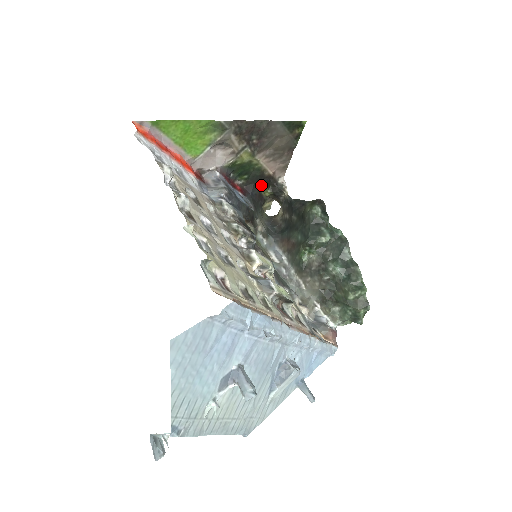
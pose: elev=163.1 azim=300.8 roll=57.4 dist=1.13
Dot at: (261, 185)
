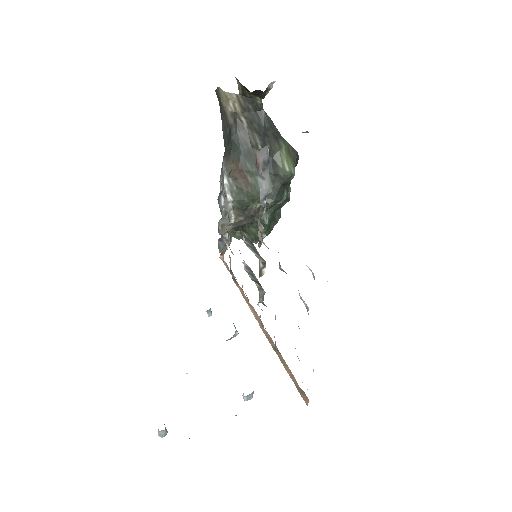
Dot at: occluded
